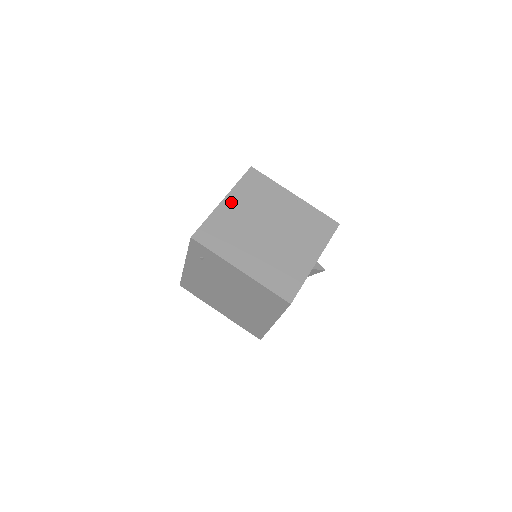
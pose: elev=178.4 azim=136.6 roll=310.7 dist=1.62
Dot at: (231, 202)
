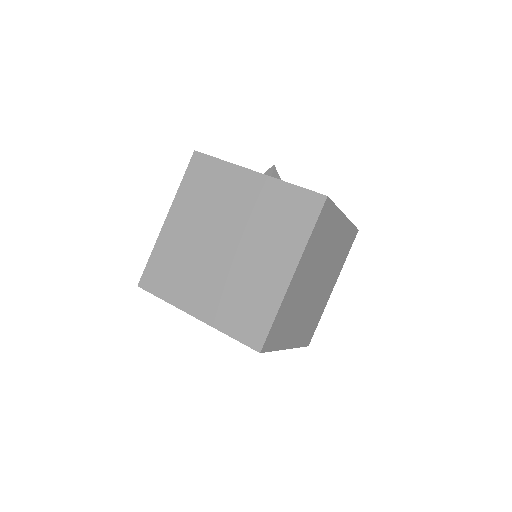
Dot at: (299, 272)
